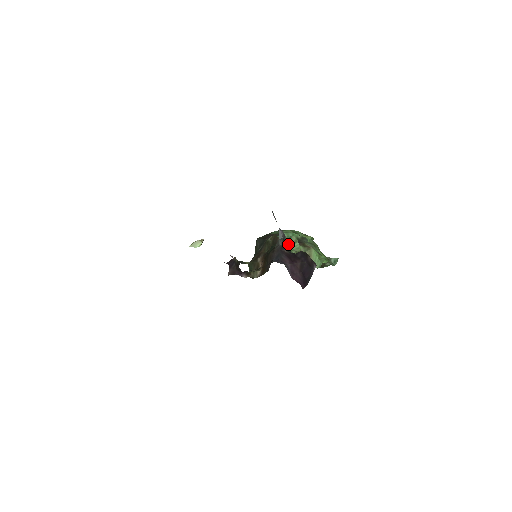
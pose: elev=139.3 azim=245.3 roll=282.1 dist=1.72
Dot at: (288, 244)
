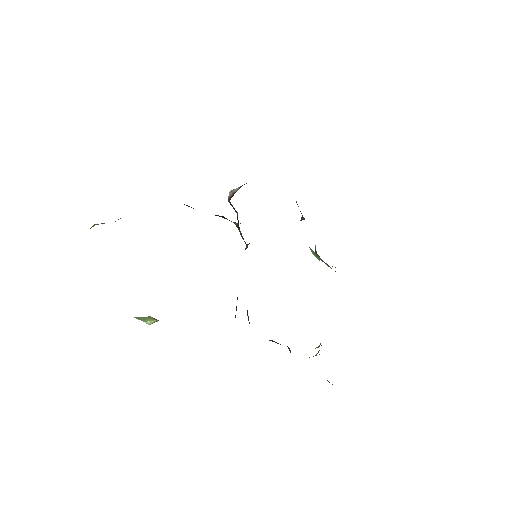
Dot at: occluded
